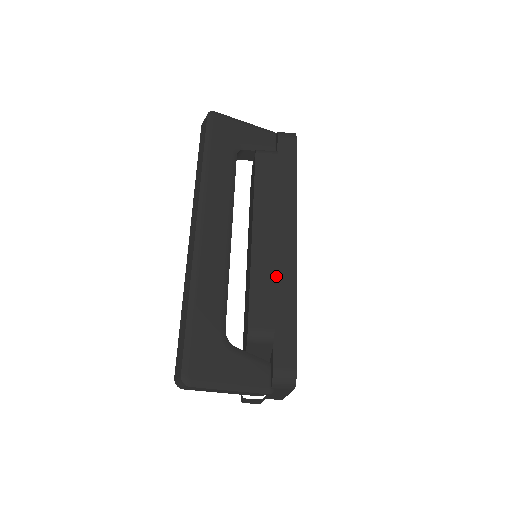
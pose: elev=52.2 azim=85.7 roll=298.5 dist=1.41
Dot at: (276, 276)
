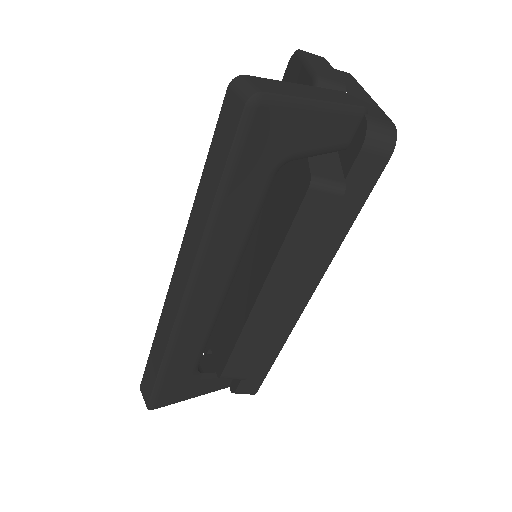
Dot at: occluded
